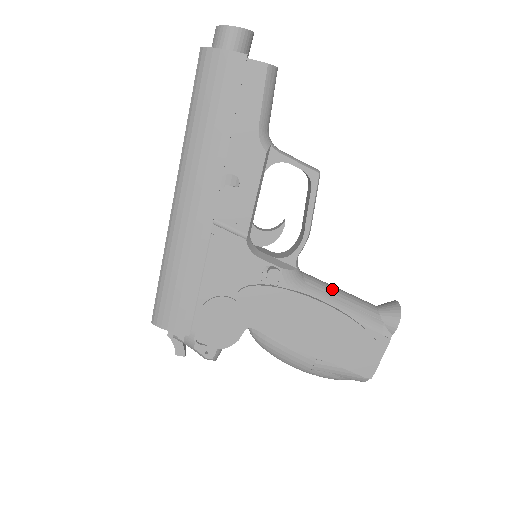
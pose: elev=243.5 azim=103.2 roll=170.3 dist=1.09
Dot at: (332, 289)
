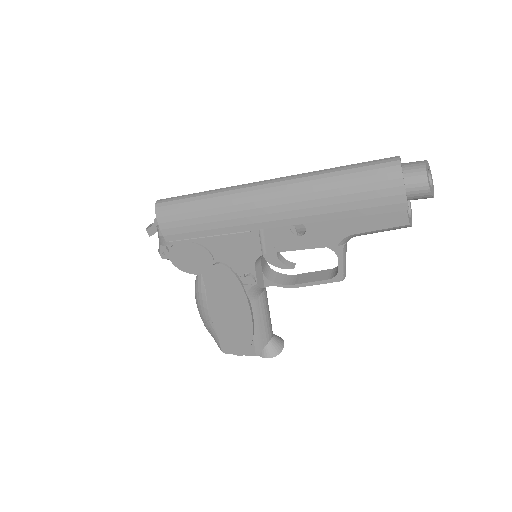
Dot at: (266, 311)
